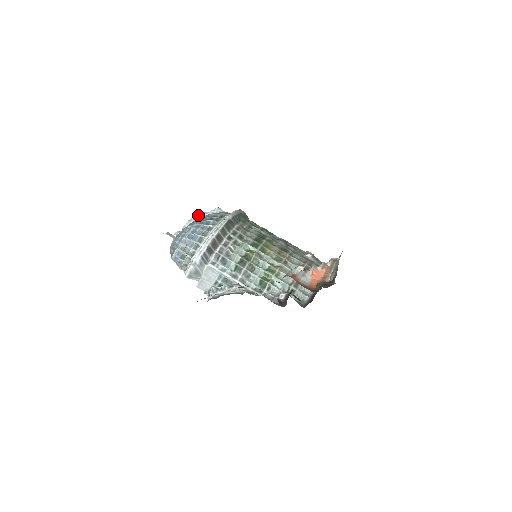
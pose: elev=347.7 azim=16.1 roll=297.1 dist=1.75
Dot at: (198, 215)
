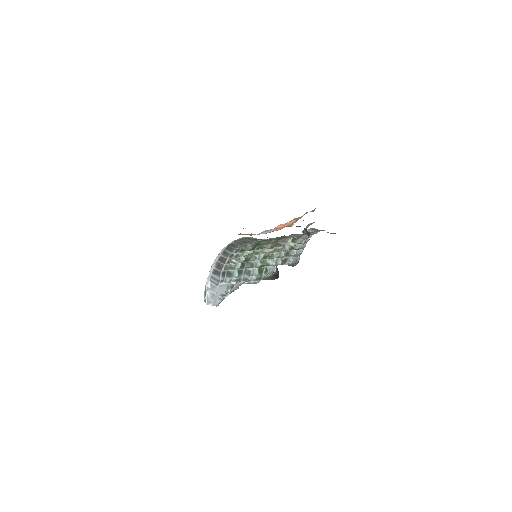
Dot at: occluded
